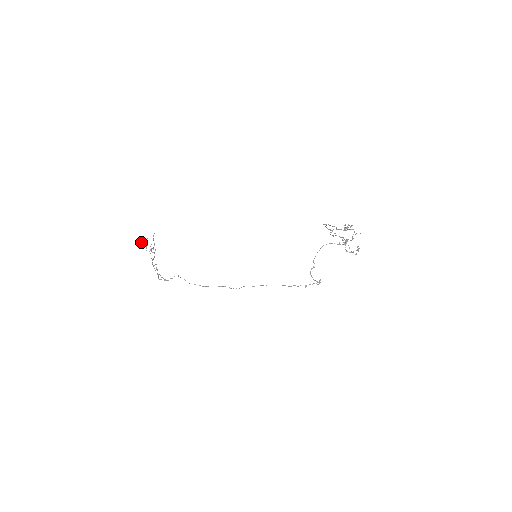
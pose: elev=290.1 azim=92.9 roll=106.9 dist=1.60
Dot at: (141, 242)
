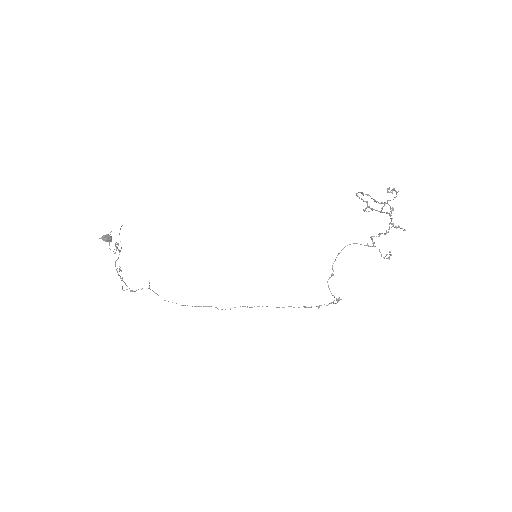
Dot at: occluded
